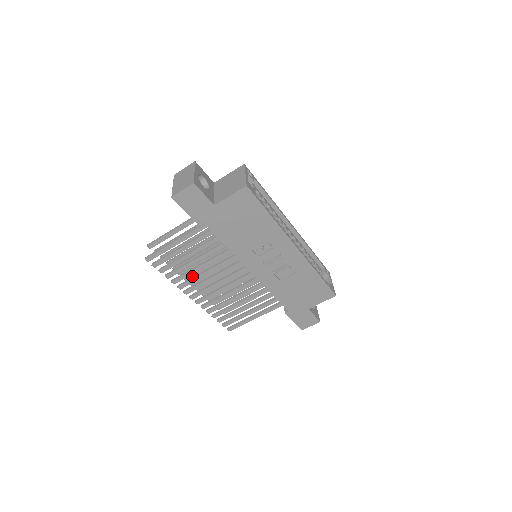
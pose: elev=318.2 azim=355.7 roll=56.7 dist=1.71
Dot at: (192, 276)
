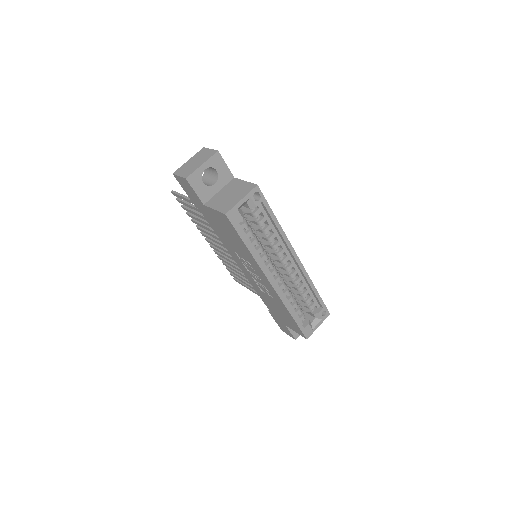
Dot at: occluded
